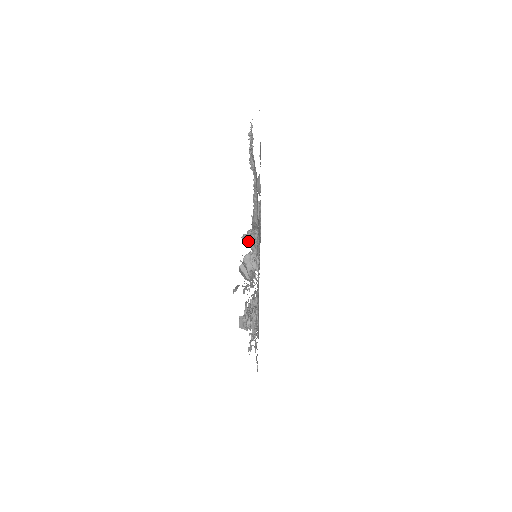
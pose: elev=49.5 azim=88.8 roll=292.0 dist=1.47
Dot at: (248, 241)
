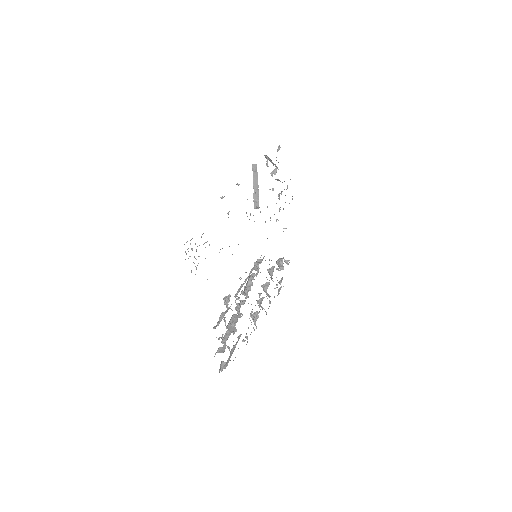
Dot at: (227, 308)
